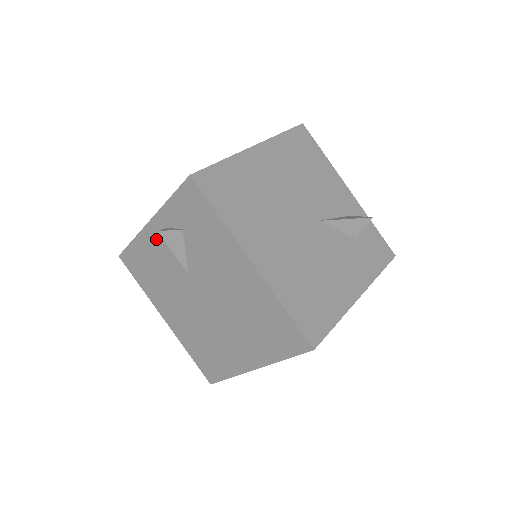
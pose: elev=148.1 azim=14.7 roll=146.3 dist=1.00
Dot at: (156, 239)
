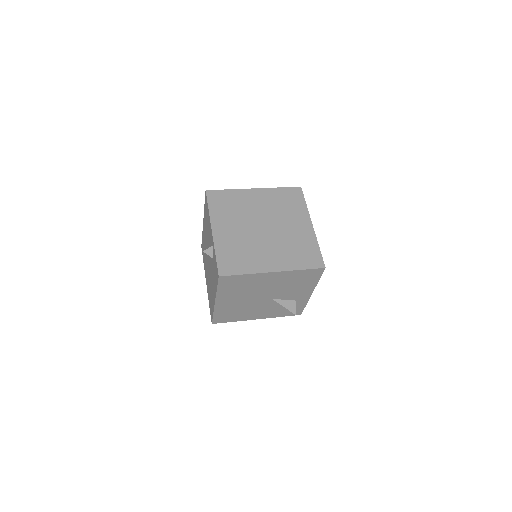
Dot at: occluded
